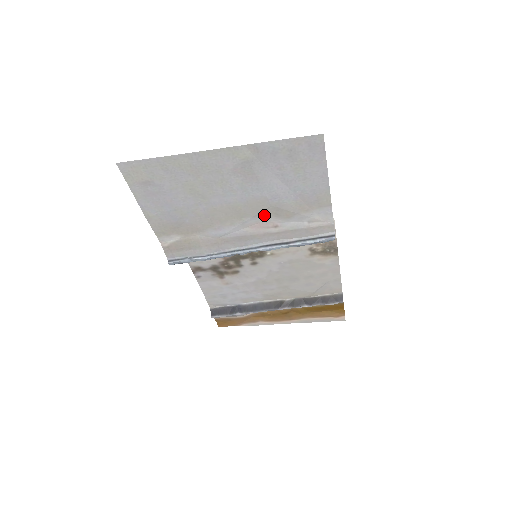
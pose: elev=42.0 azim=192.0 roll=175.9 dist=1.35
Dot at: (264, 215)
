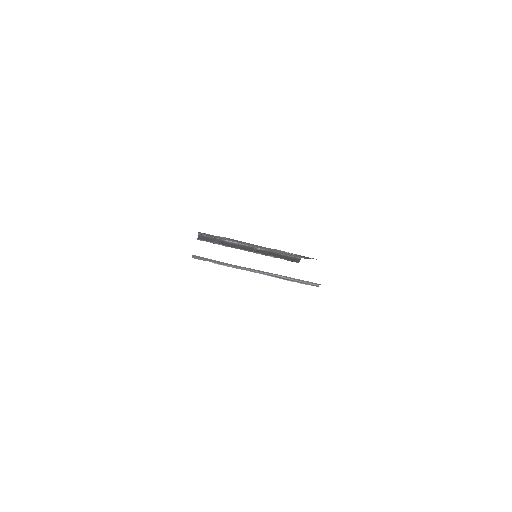
Dot at: occluded
